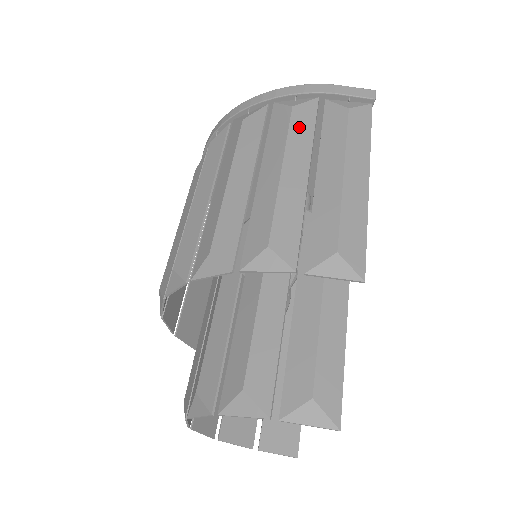
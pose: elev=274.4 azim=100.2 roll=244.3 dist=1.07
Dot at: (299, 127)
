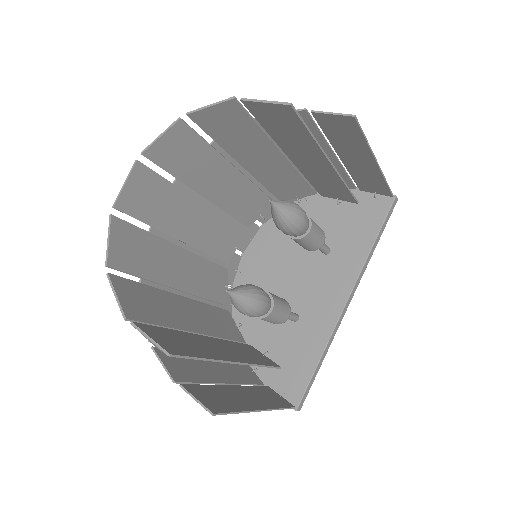
Dot at: occluded
